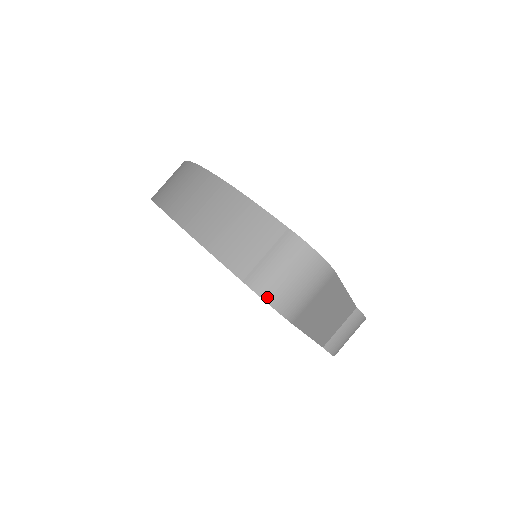
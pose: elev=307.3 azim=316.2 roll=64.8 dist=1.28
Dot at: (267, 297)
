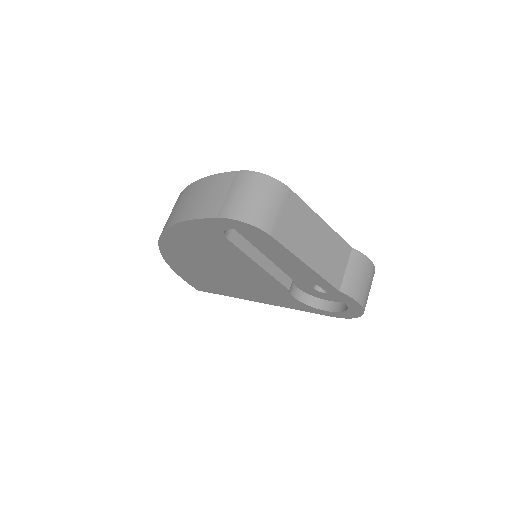
Dot at: (238, 217)
